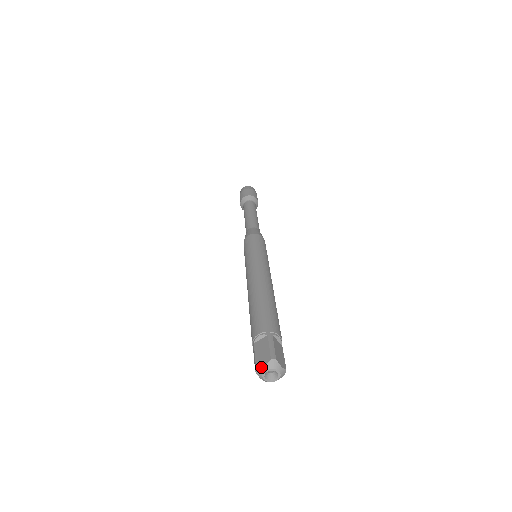
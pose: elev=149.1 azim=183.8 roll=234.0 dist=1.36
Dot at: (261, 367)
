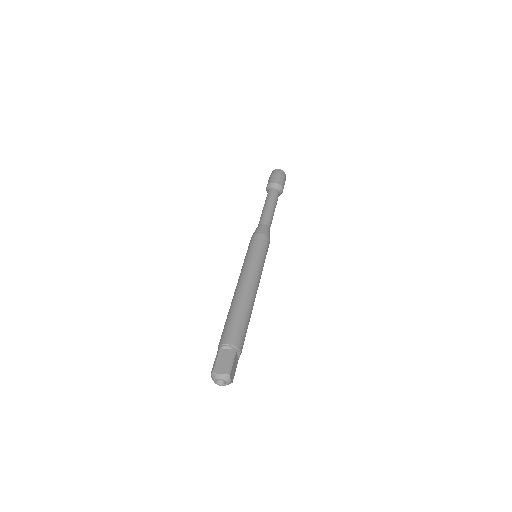
Dot at: (217, 374)
